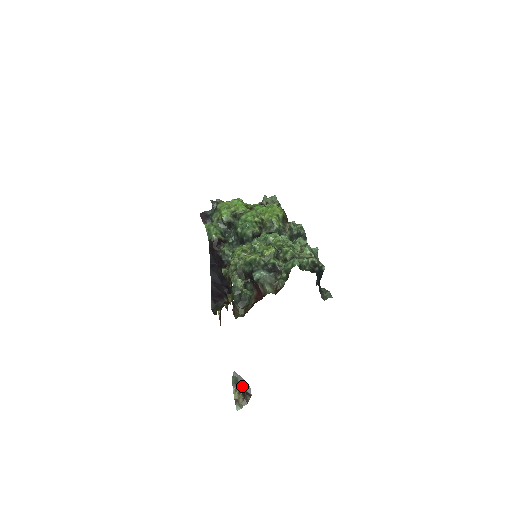
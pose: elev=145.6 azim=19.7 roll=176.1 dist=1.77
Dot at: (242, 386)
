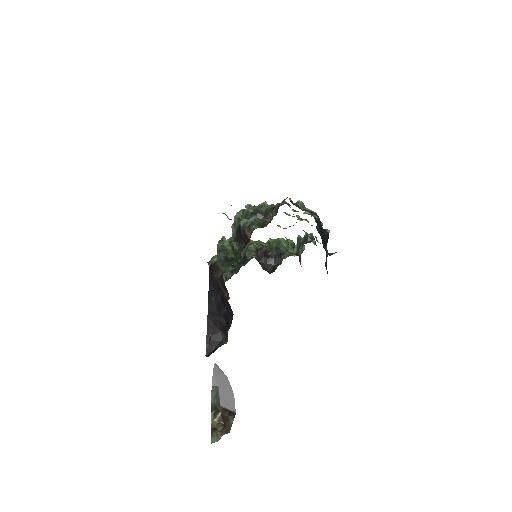
Dot at: (224, 403)
